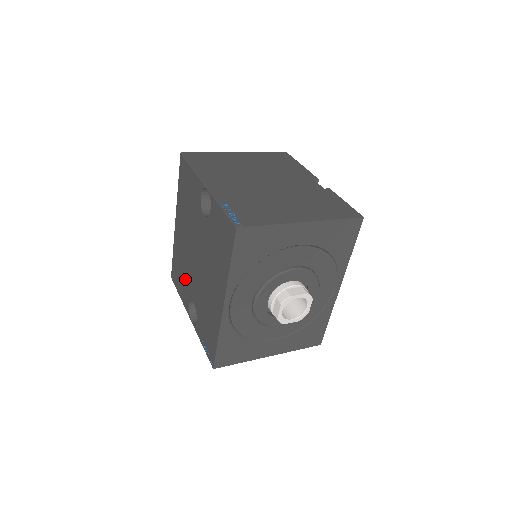
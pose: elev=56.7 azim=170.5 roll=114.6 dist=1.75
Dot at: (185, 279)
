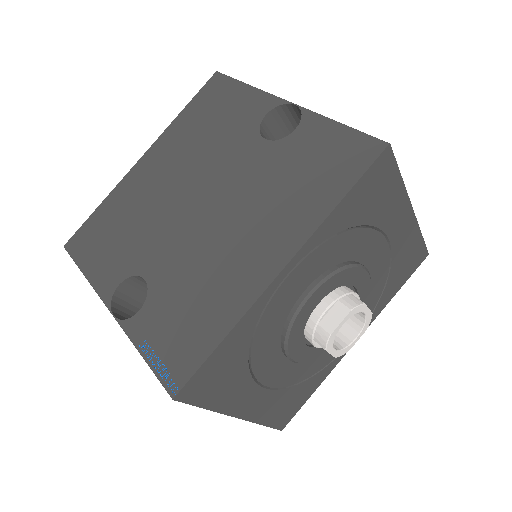
Dot at: (129, 242)
